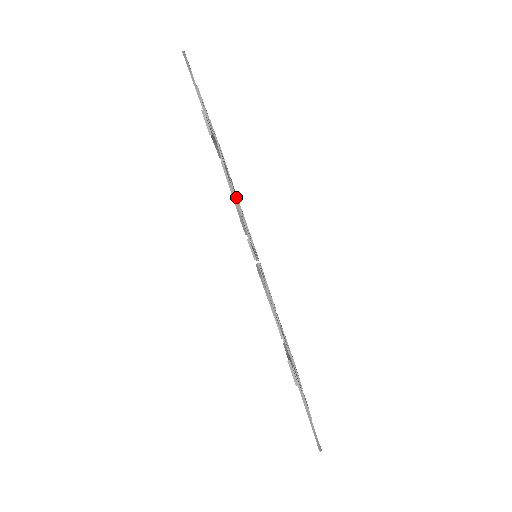
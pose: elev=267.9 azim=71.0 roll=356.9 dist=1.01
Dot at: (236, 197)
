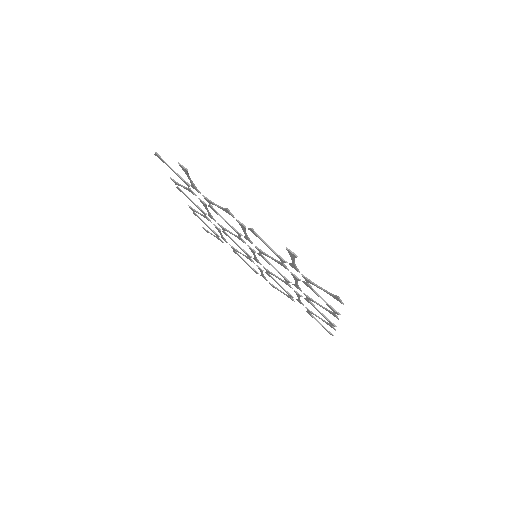
Dot at: (225, 228)
